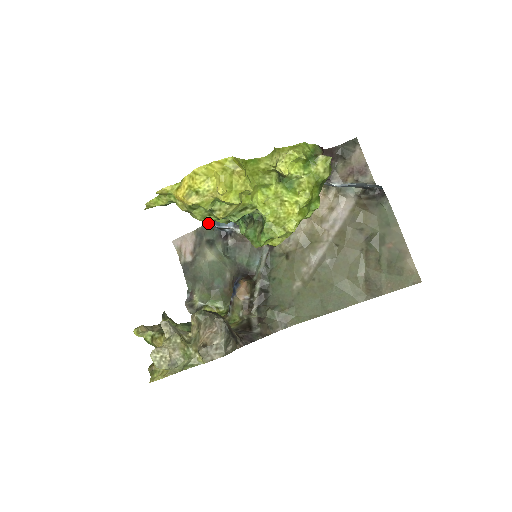
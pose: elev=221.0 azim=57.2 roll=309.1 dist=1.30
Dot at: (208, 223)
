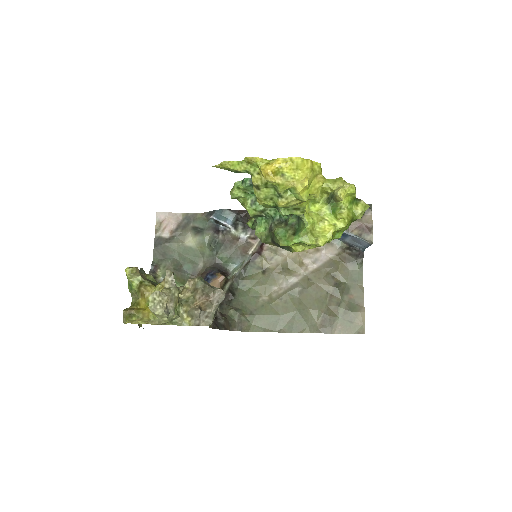
Dot at: (202, 213)
